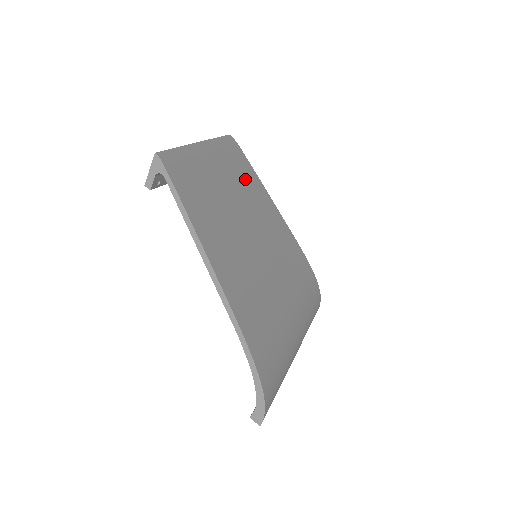
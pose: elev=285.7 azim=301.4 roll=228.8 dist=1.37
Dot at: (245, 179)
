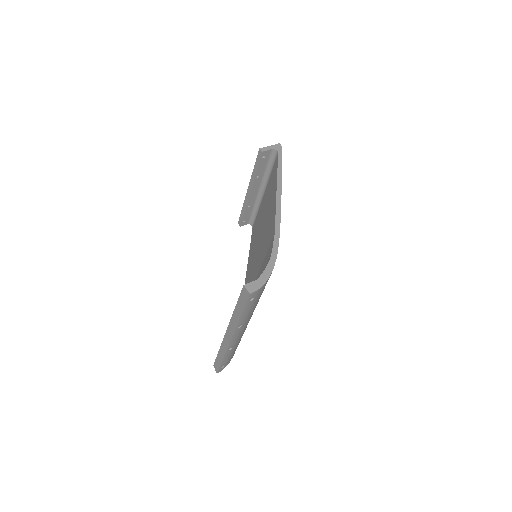
Dot at: occluded
